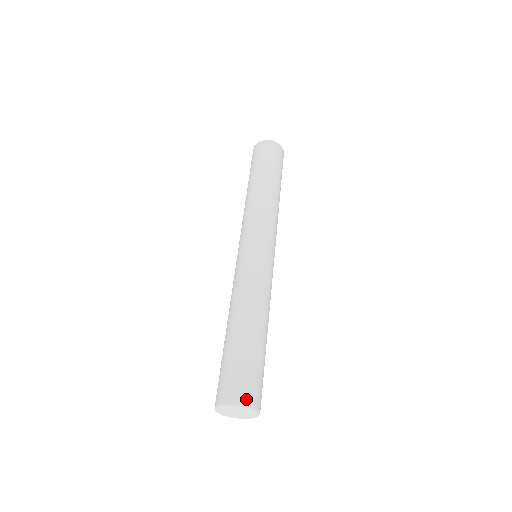
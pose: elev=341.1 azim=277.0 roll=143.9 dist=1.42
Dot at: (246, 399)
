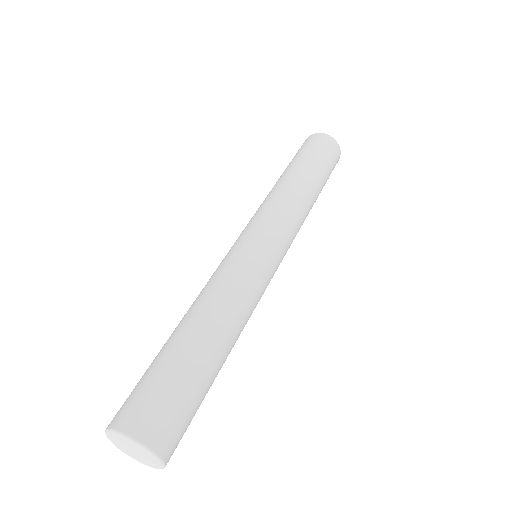
Dot at: (149, 434)
